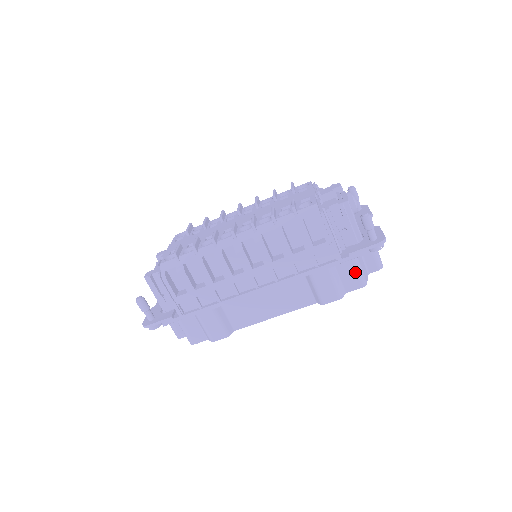
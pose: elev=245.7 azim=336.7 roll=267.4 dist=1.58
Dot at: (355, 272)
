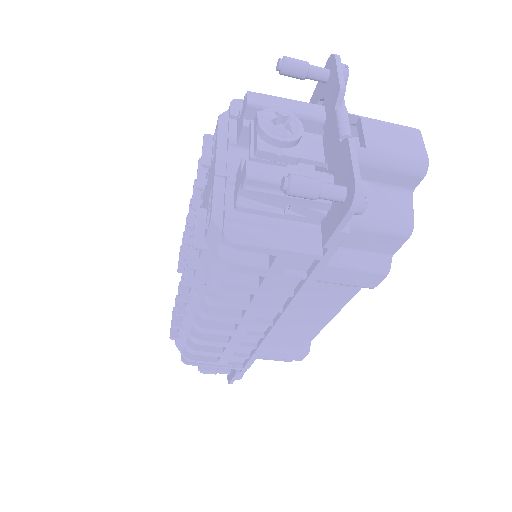
Dot at: (373, 233)
